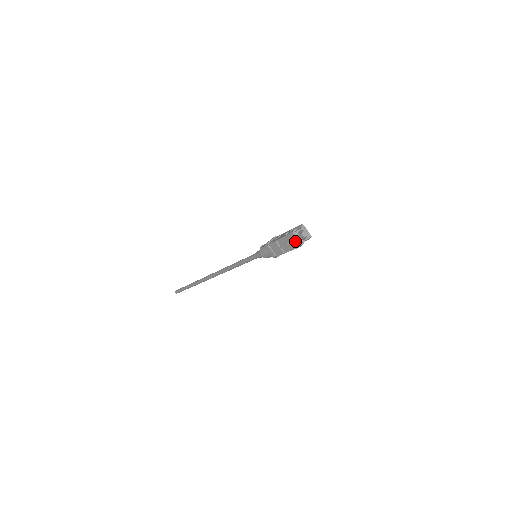
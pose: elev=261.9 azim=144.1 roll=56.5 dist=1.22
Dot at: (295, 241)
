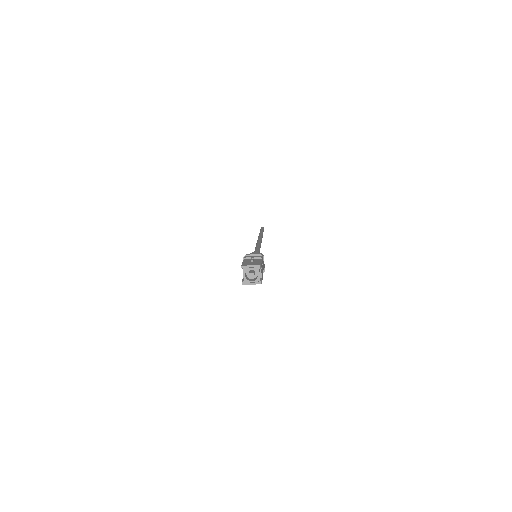
Dot at: (253, 283)
